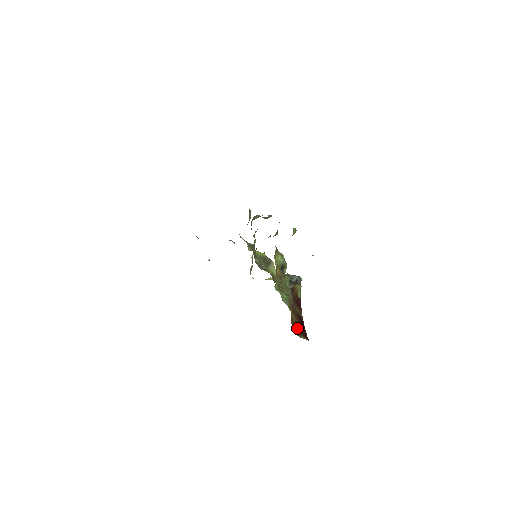
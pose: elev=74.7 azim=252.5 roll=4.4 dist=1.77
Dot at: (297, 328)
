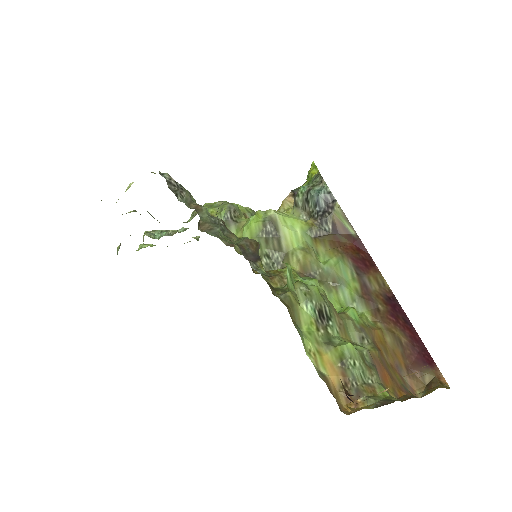
Dot at: (407, 358)
